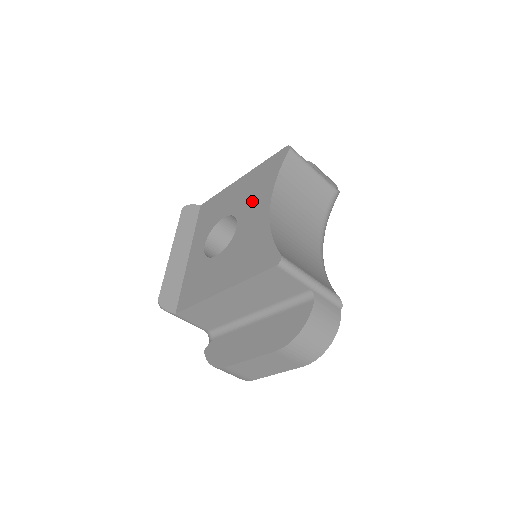
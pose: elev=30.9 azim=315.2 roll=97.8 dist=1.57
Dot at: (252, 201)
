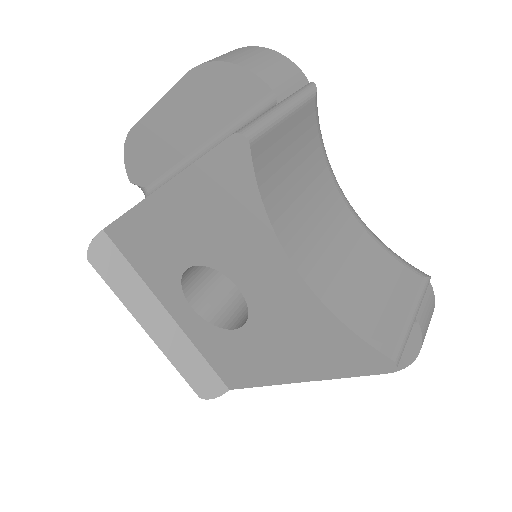
Dot at: (238, 251)
